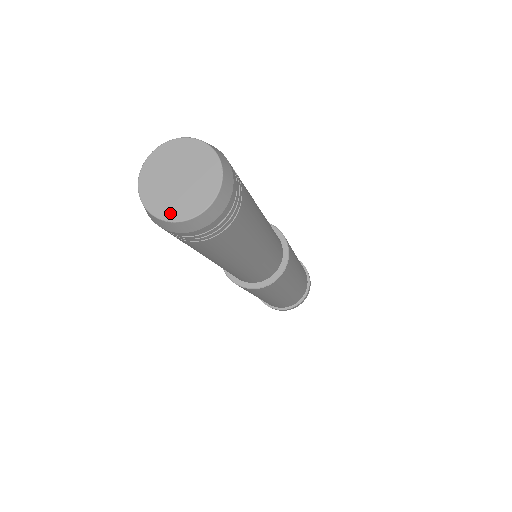
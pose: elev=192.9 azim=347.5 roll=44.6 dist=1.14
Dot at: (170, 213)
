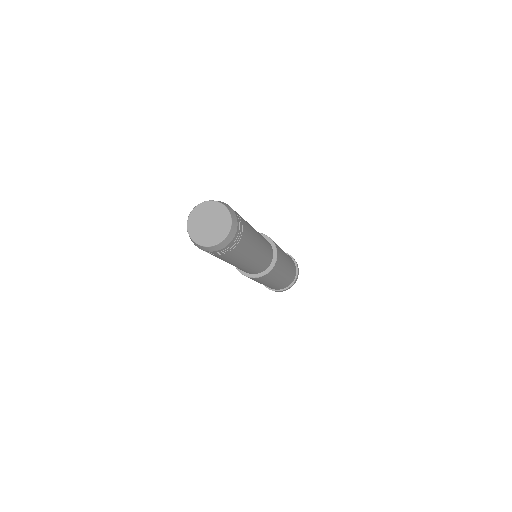
Dot at: (218, 238)
